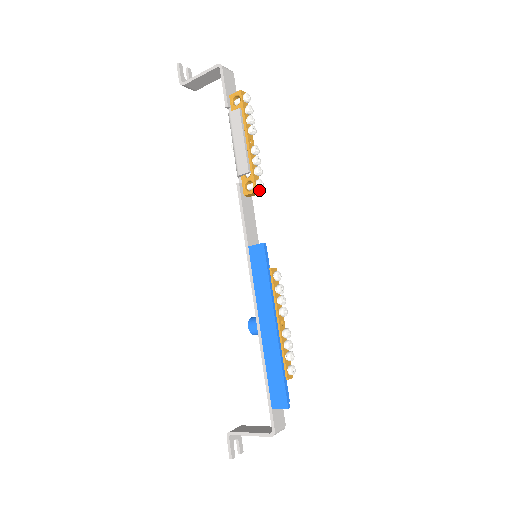
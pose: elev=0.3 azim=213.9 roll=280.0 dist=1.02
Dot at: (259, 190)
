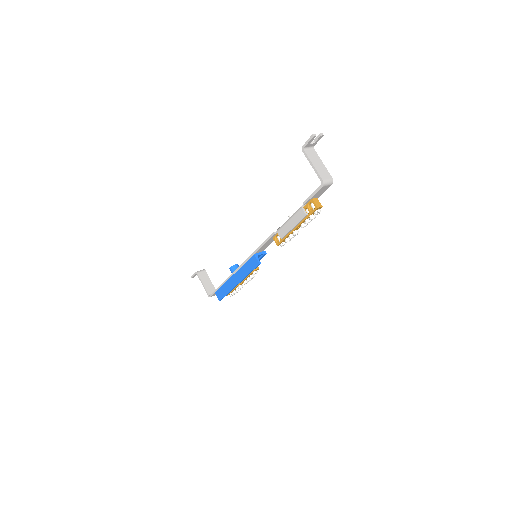
Dot at: occluded
